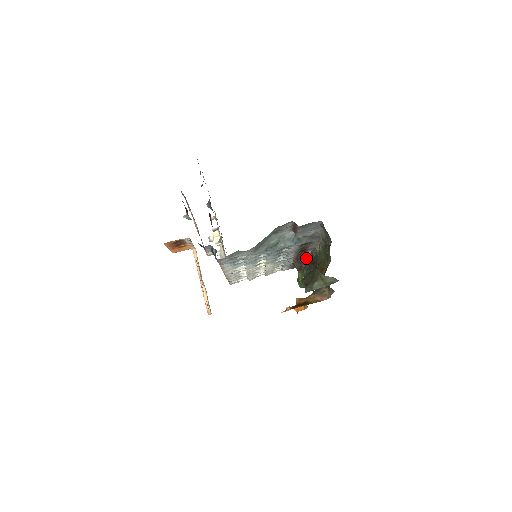
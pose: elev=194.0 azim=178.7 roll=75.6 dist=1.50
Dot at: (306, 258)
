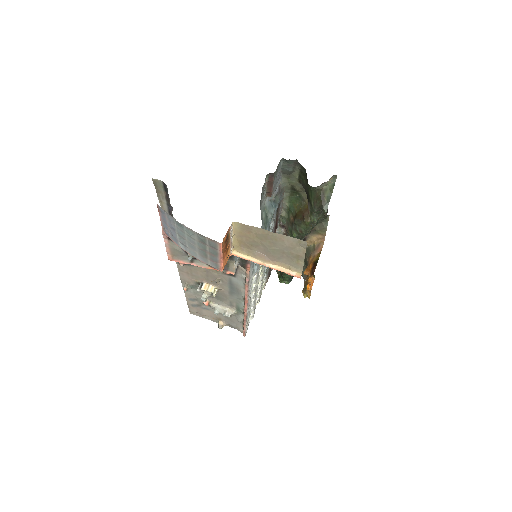
Dot at: occluded
